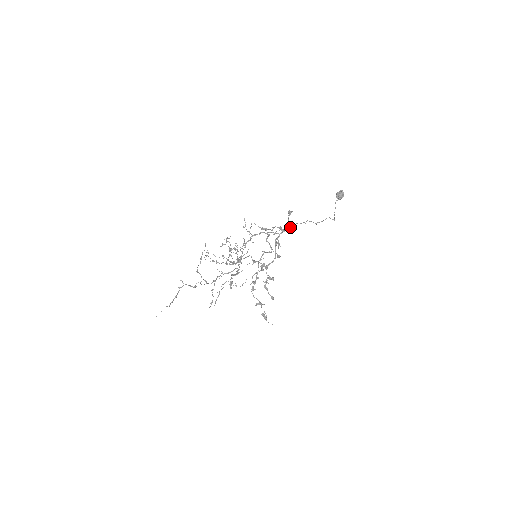
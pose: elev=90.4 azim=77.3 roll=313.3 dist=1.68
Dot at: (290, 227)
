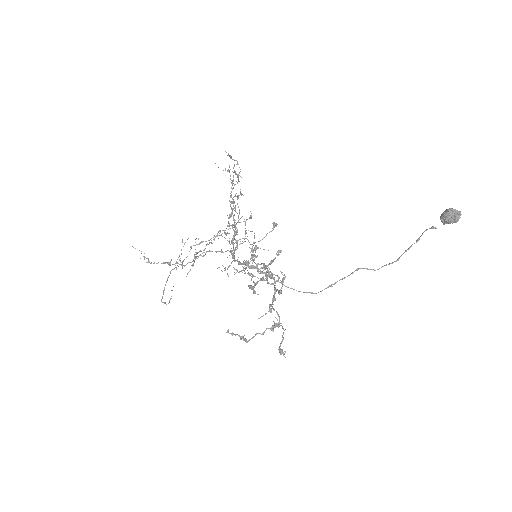
Dot at: occluded
